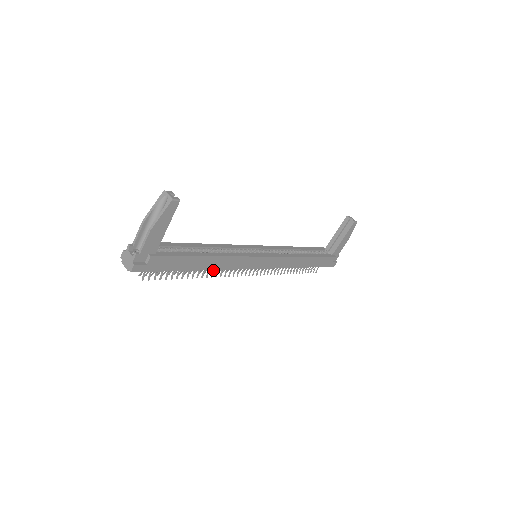
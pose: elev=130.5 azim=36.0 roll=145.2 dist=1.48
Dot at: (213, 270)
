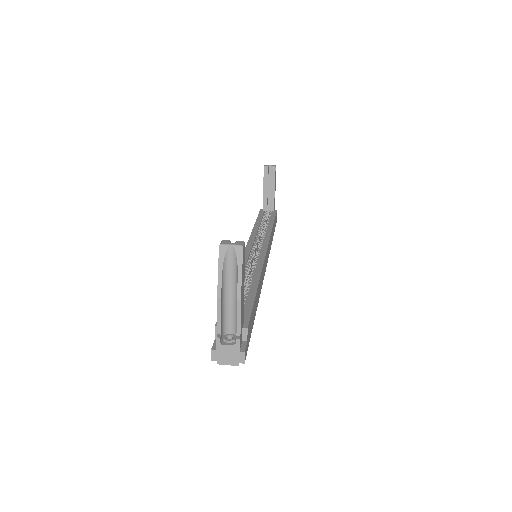
Dot at: occluded
